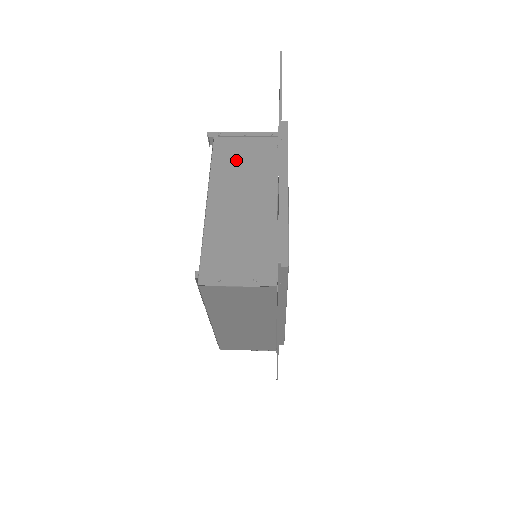
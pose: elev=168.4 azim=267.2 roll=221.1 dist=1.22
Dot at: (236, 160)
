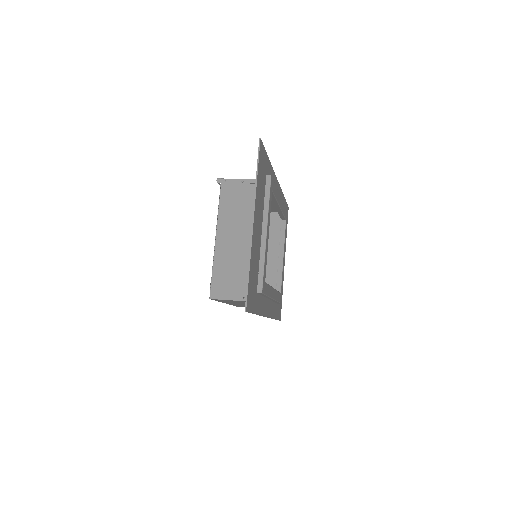
Dot at: (235, 204)
